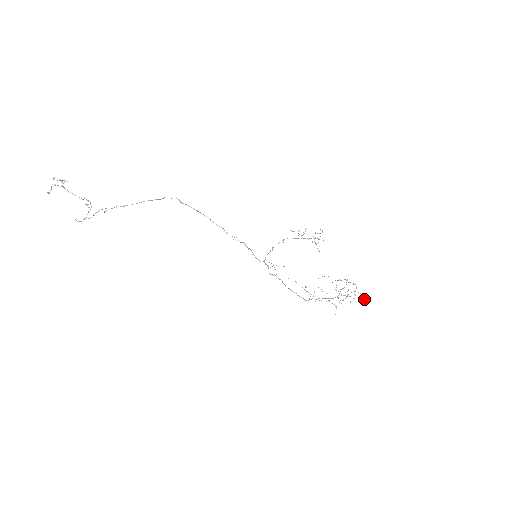
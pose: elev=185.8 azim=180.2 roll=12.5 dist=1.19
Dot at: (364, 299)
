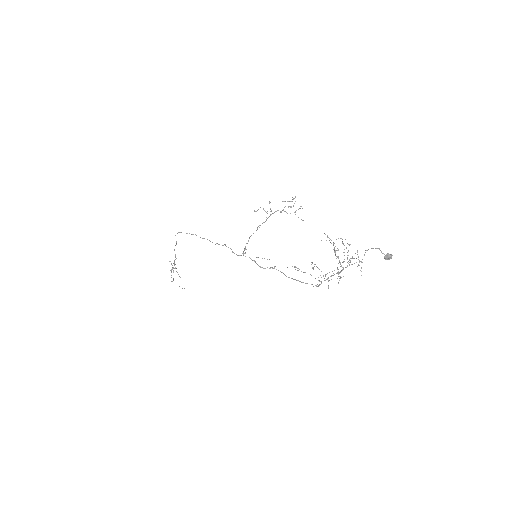
Dot at: (388, 257)
